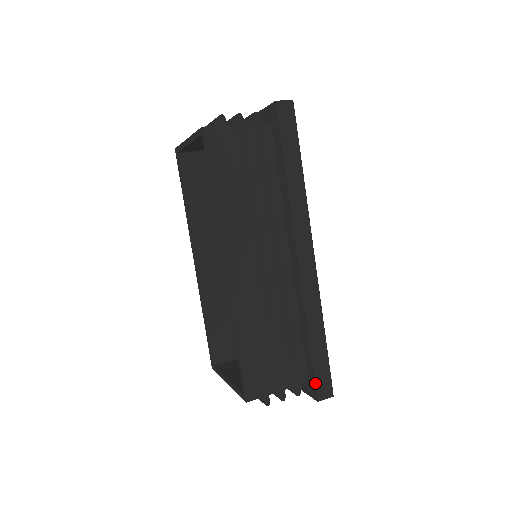
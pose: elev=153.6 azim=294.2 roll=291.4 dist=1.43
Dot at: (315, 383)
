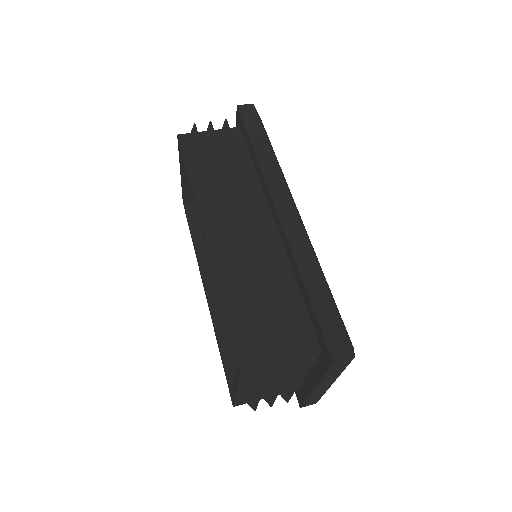
Dot at: (324, 339)
